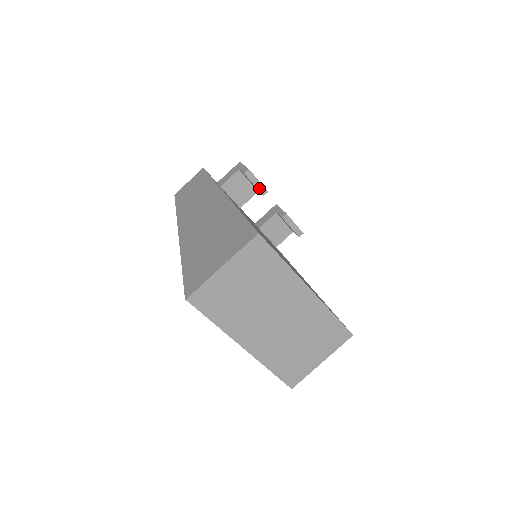
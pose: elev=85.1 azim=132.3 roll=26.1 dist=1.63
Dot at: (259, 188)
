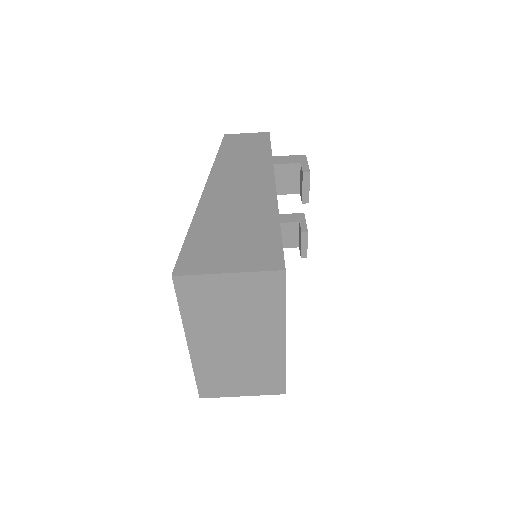
Dot at: (304, 194)
